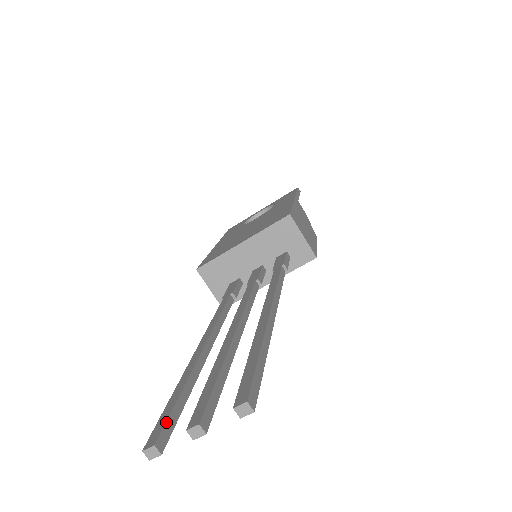
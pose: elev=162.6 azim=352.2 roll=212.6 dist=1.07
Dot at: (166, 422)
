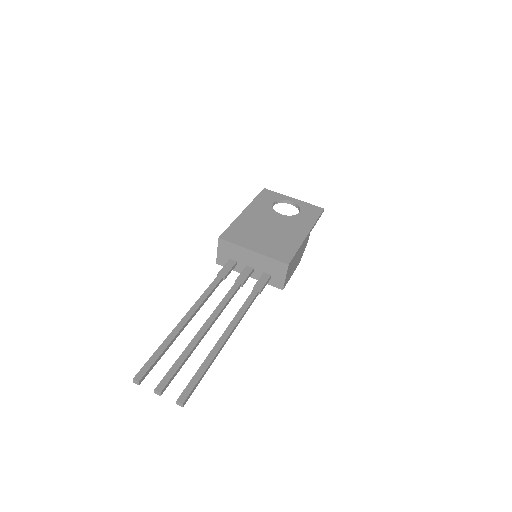
Dot at: (148, 370)
